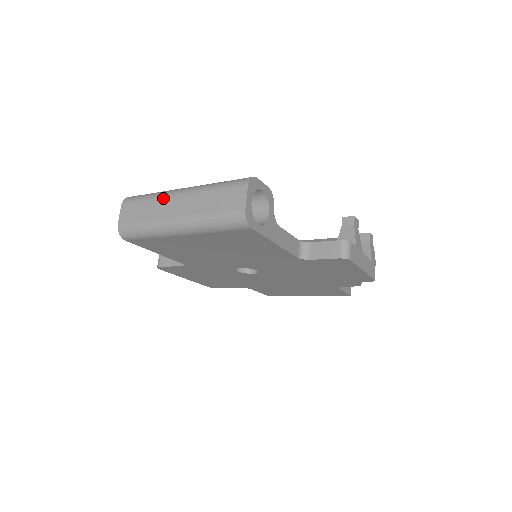
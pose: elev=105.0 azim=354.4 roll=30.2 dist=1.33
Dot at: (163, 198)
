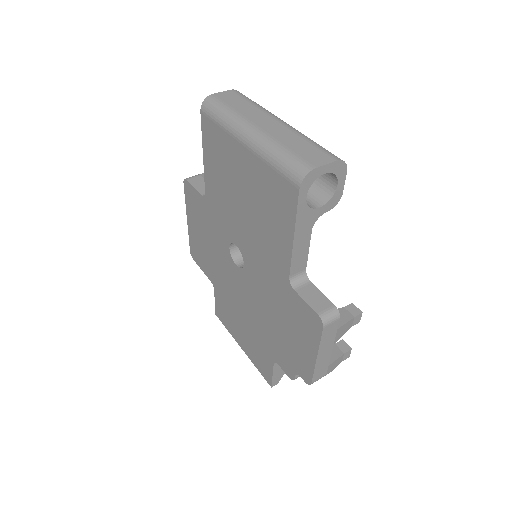
Dot at: (265, 112)
